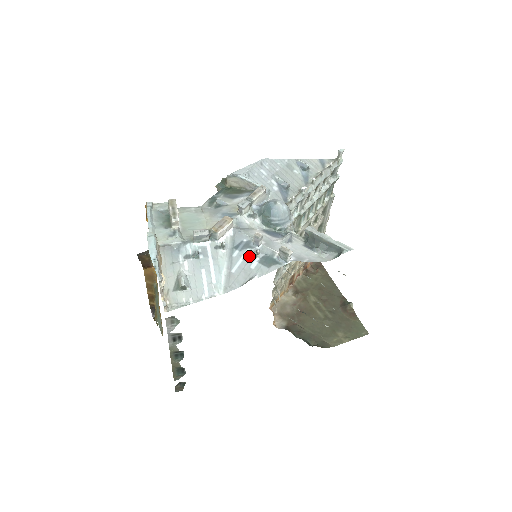
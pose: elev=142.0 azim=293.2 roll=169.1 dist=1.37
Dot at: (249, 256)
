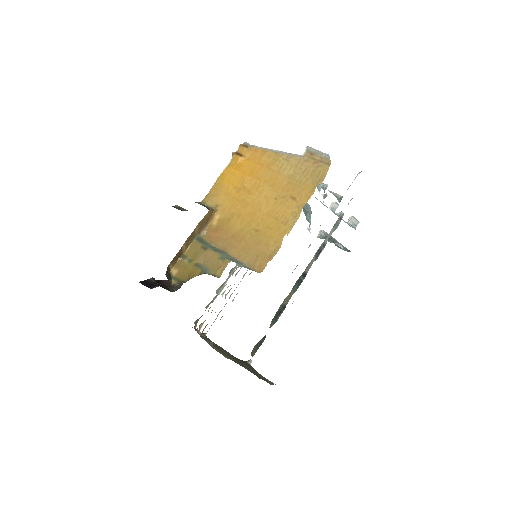
Dot at: (336, 214)
